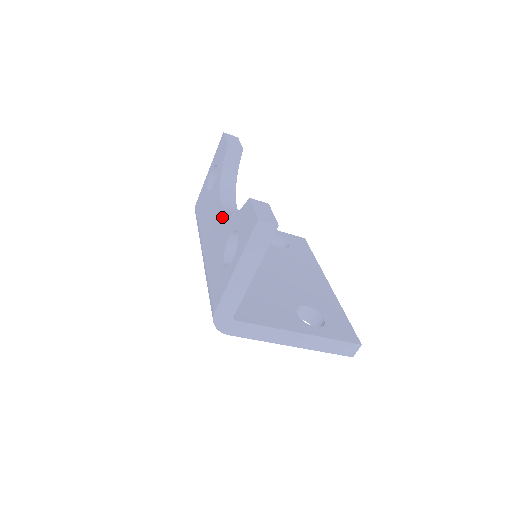
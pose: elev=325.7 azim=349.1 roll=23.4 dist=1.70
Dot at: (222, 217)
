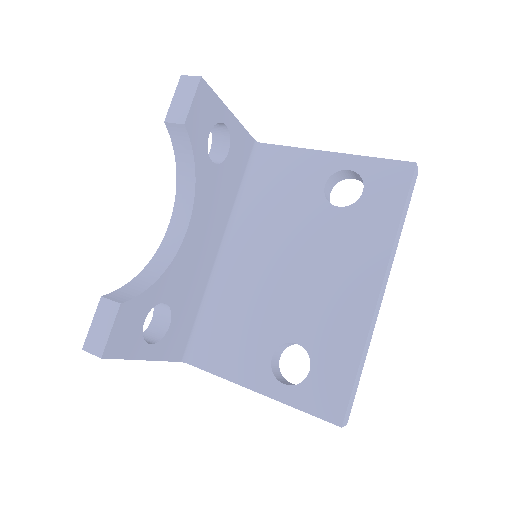
Dot at: occluded
